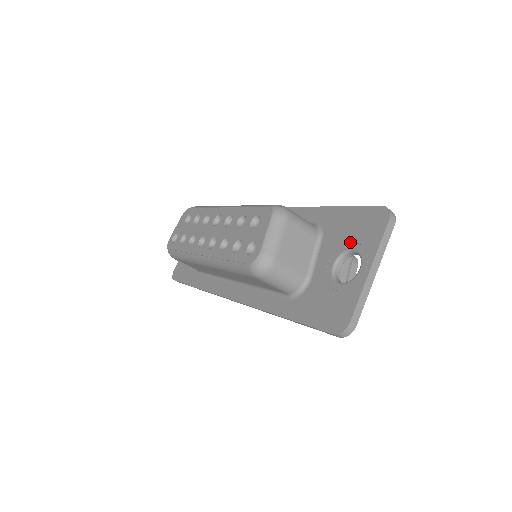
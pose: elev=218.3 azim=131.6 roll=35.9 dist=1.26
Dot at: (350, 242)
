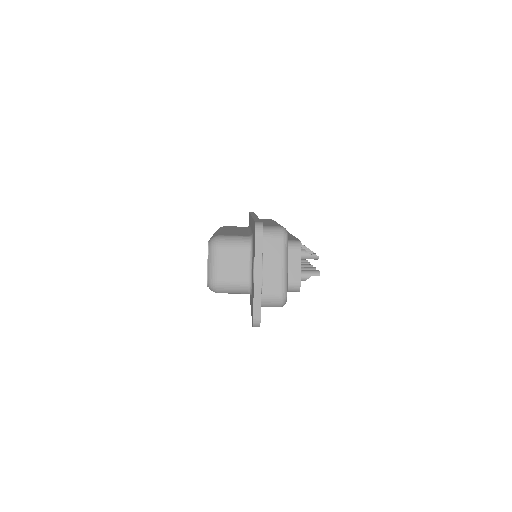
Dot at: (253, 252)
